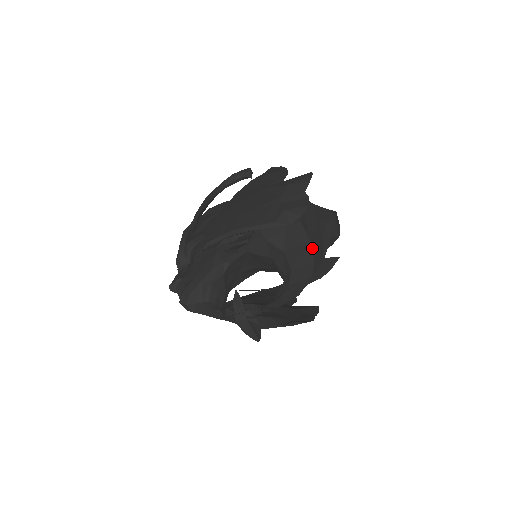
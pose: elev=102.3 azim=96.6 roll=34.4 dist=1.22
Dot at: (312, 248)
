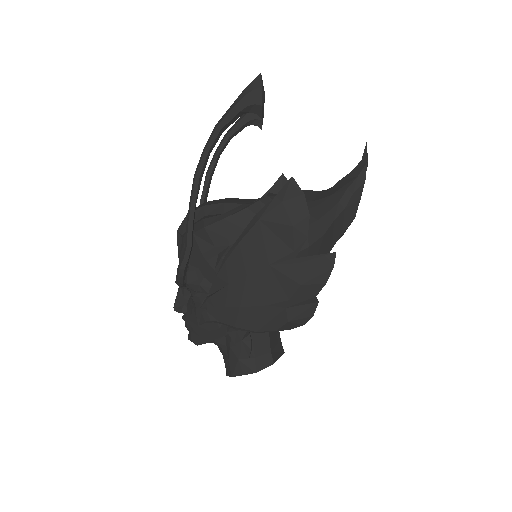
Dot at: occluded
